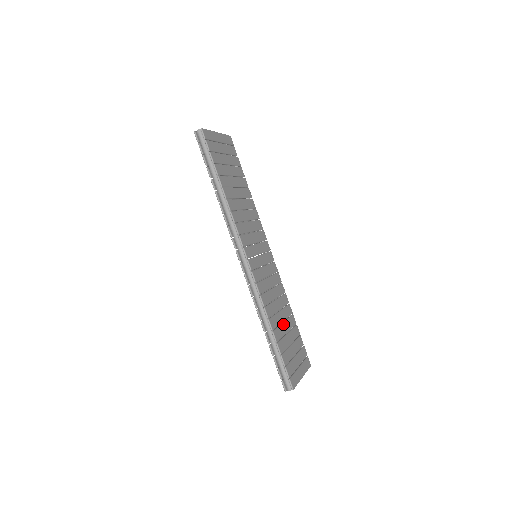
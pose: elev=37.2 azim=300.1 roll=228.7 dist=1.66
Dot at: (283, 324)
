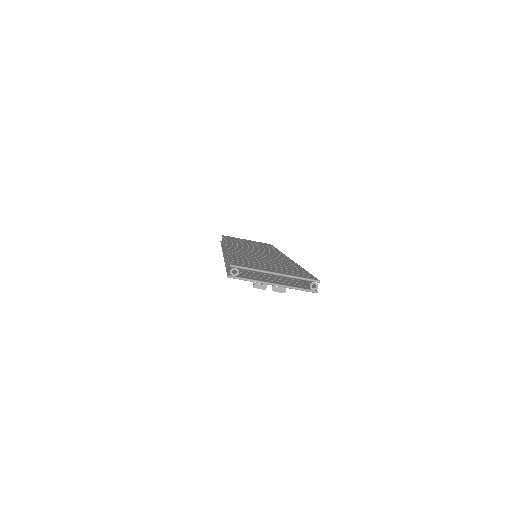
Dot at: occluded
